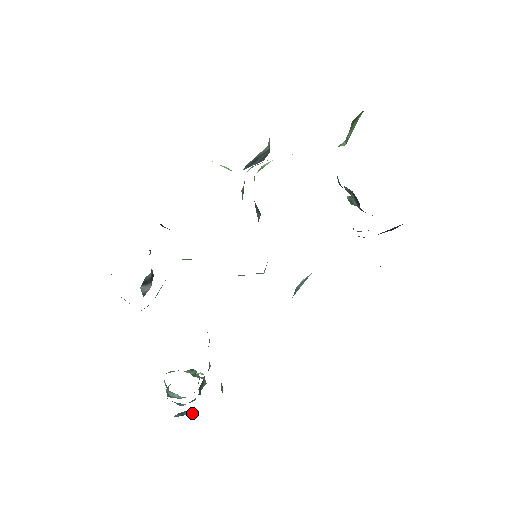
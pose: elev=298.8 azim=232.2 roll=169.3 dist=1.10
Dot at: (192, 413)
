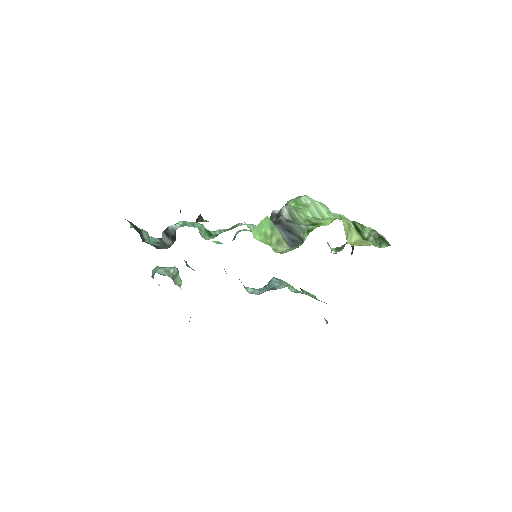
Dot at: occluded
